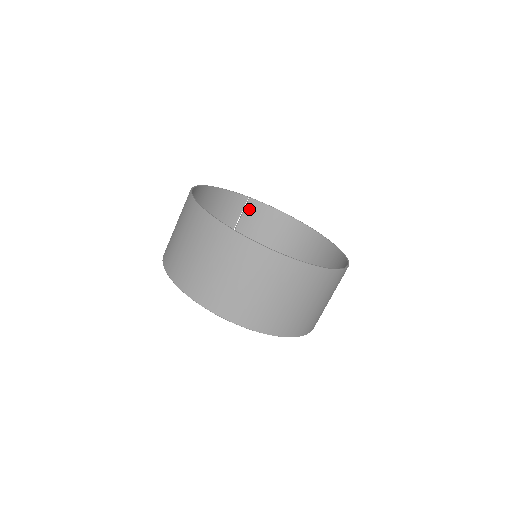
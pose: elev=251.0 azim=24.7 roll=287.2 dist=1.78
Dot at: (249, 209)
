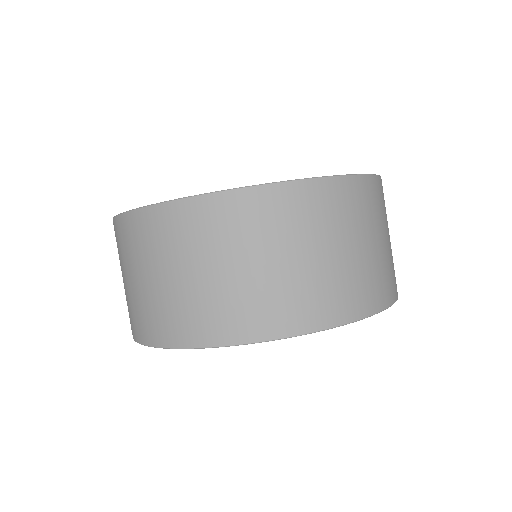
Dot at: occluded
